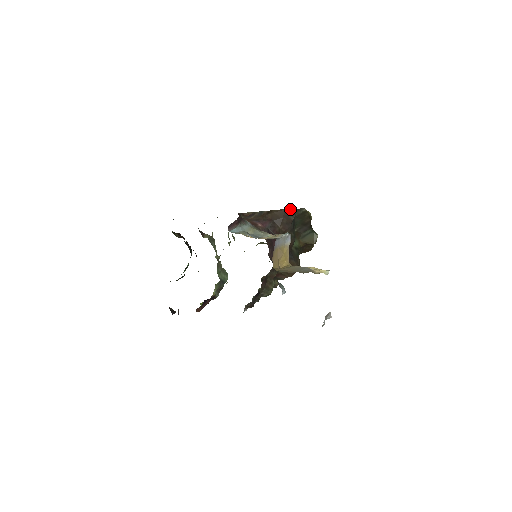
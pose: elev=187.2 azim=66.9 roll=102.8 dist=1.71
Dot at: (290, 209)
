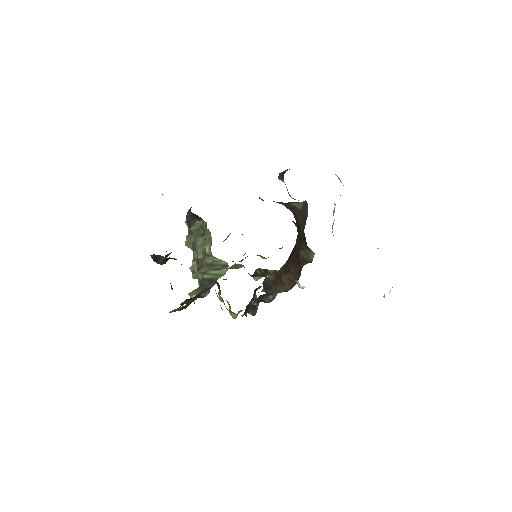
Dot at: (307, 204)
